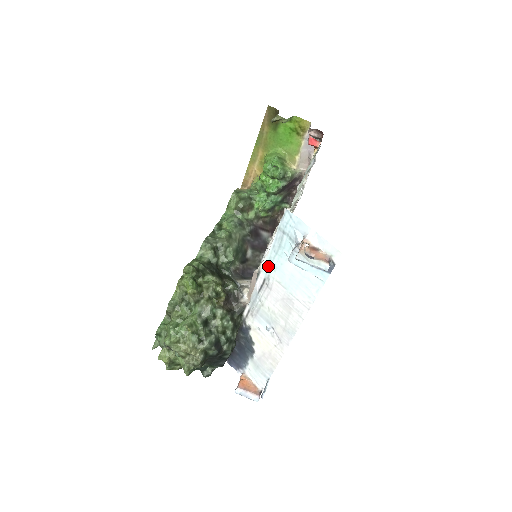
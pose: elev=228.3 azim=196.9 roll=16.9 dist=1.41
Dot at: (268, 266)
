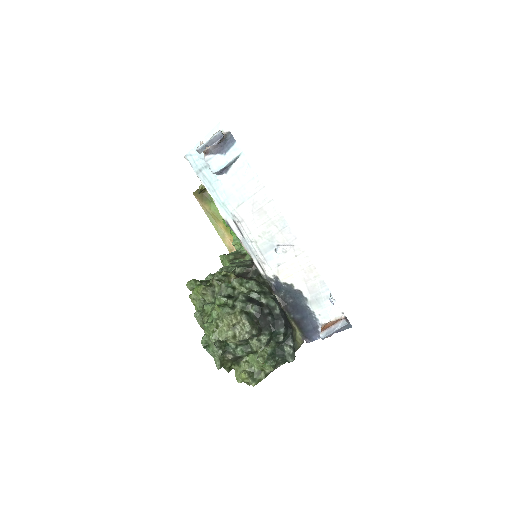
Dot at: (223, 208)
